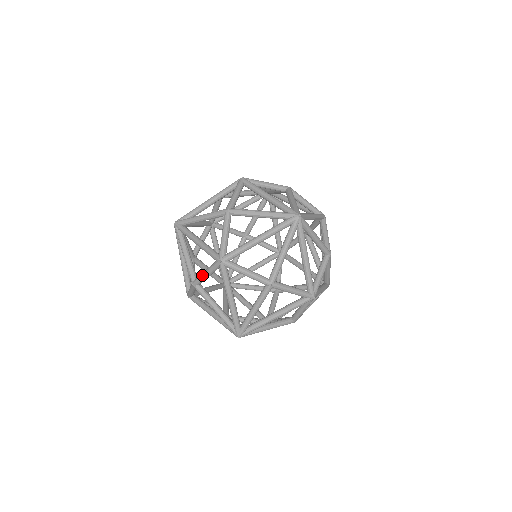
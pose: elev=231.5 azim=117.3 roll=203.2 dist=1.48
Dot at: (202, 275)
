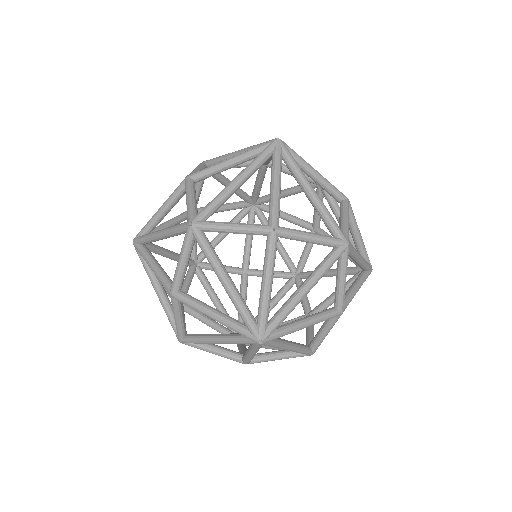
Dot at: occluded
